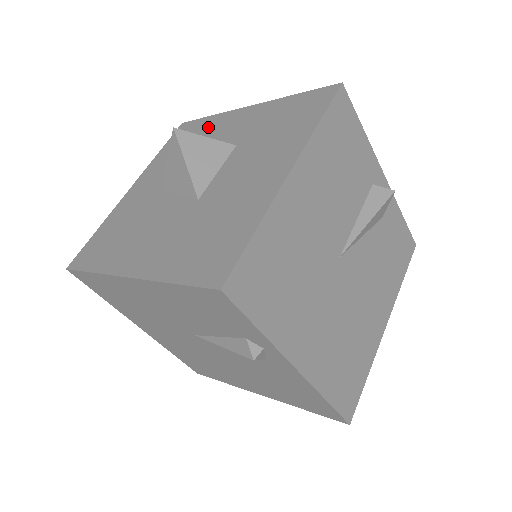
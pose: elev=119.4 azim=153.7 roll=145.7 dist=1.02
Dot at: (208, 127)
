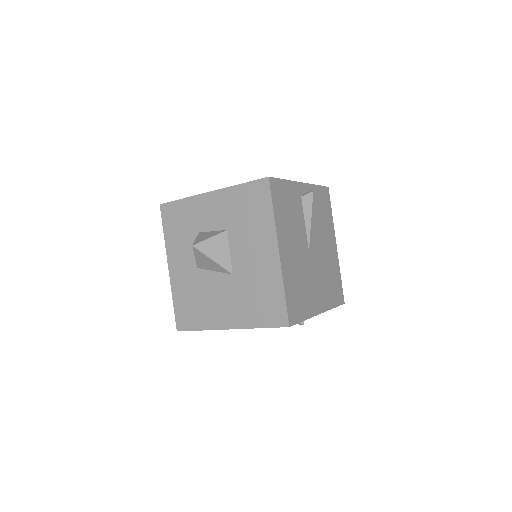
Dot at: (189, 211)
